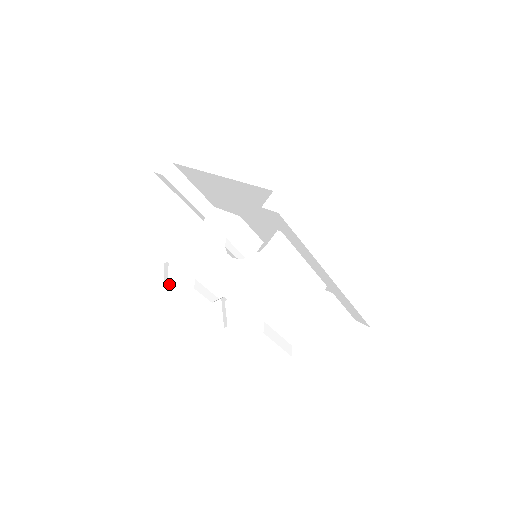
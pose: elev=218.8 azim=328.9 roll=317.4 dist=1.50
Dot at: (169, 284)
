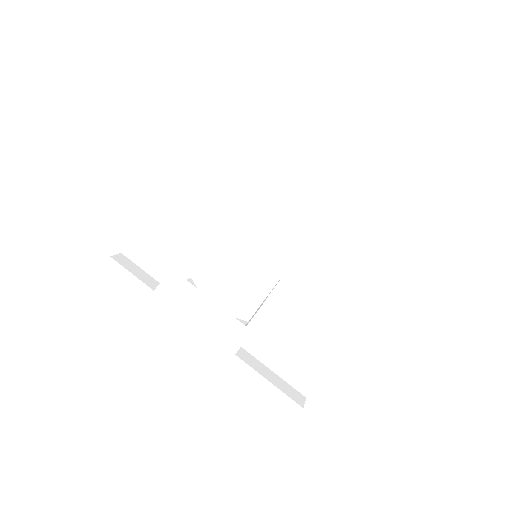
Dot at: occluded
